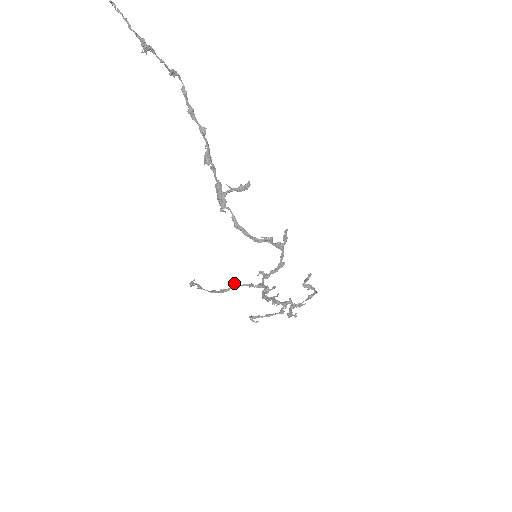
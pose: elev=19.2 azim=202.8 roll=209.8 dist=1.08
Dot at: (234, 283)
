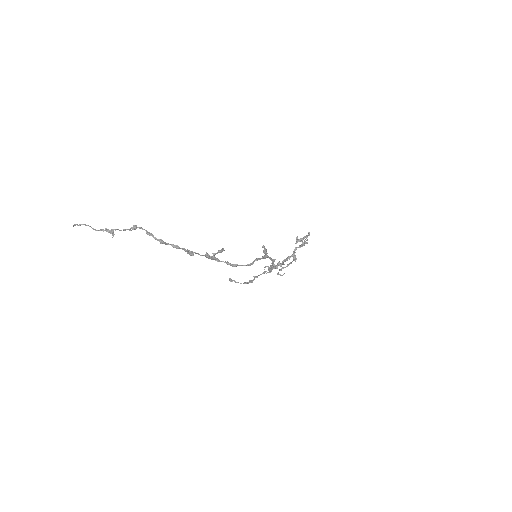
Dot at: (254, 277)
